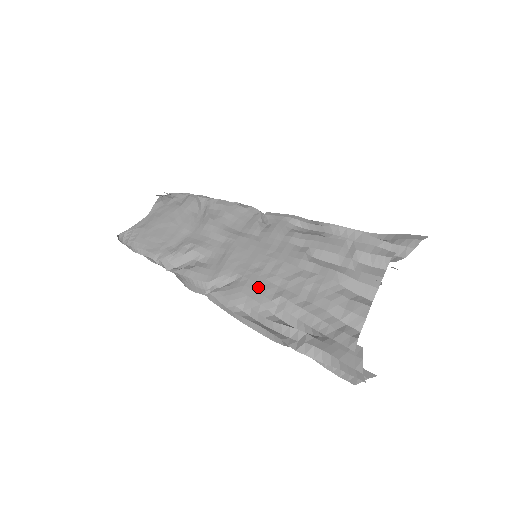
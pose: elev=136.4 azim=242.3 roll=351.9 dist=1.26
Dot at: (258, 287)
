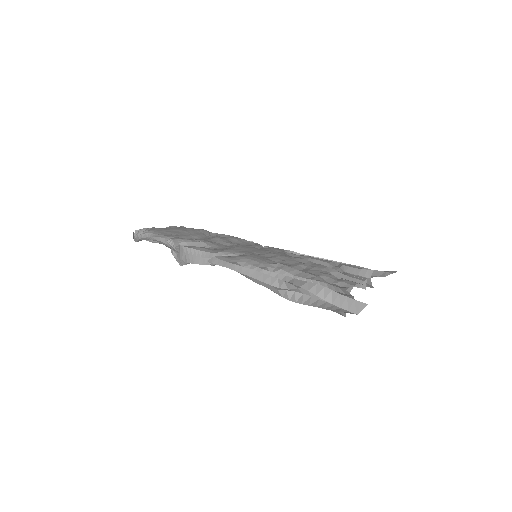
Dot at: (259, 258)
